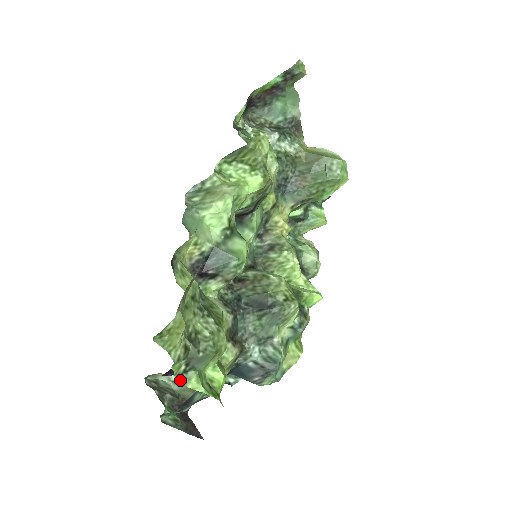
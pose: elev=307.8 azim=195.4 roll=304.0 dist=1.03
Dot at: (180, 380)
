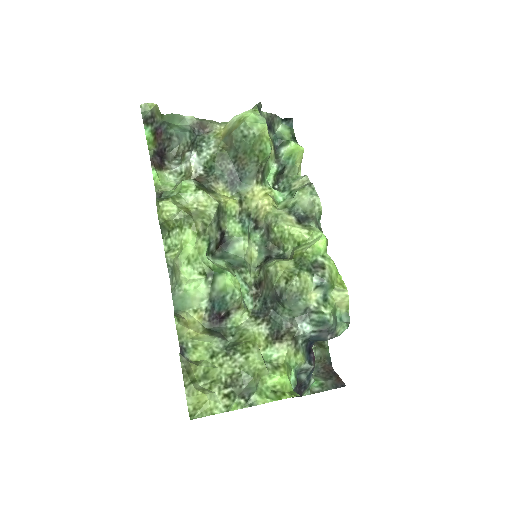
Dot at: (250, 406)
